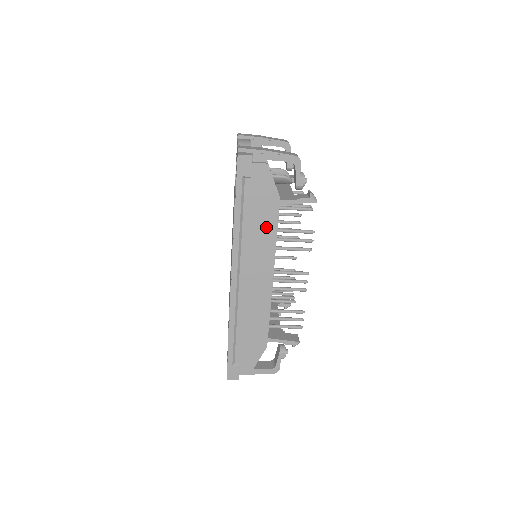
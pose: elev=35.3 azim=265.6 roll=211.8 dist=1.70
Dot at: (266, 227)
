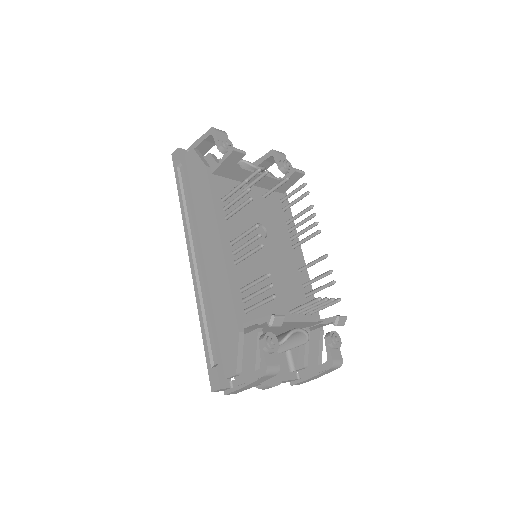
Dot at: (204, 197)
